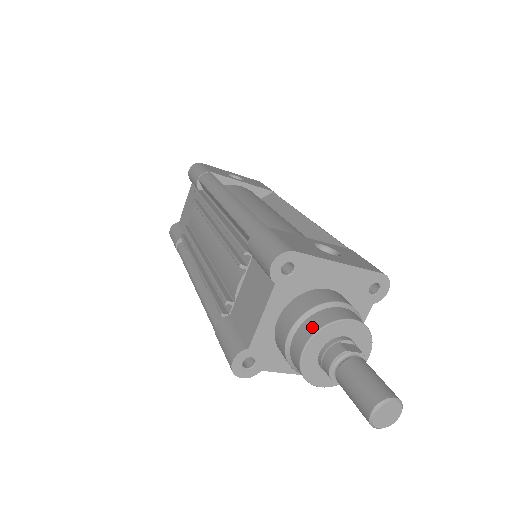
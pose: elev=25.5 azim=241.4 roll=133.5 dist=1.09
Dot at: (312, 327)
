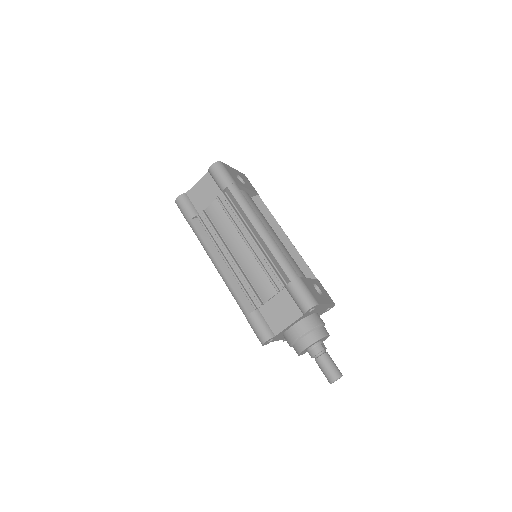
Dot at: (314, 338)
